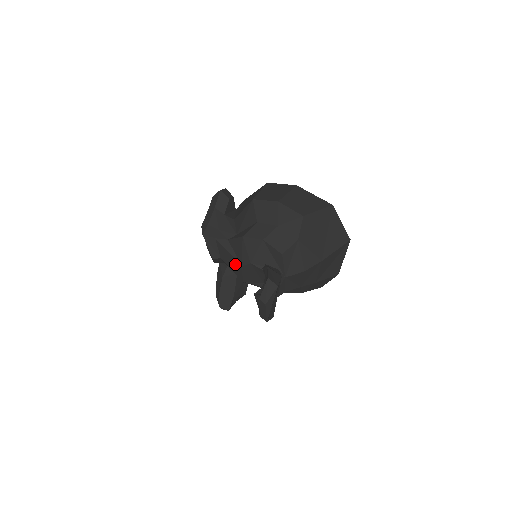
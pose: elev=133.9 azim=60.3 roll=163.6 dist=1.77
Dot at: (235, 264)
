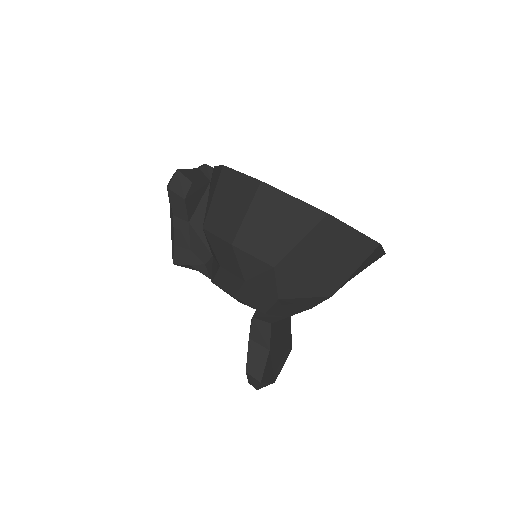
Dot at: occluded
